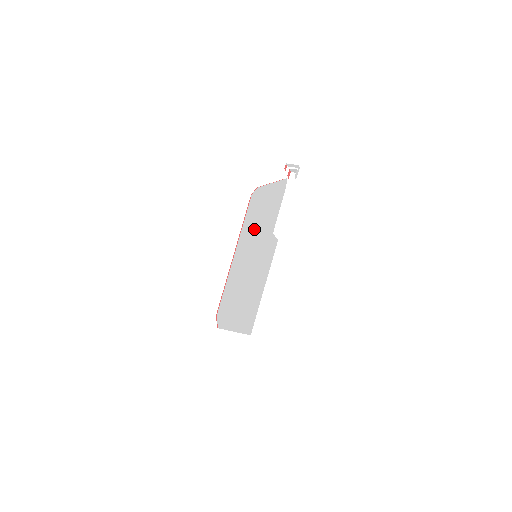
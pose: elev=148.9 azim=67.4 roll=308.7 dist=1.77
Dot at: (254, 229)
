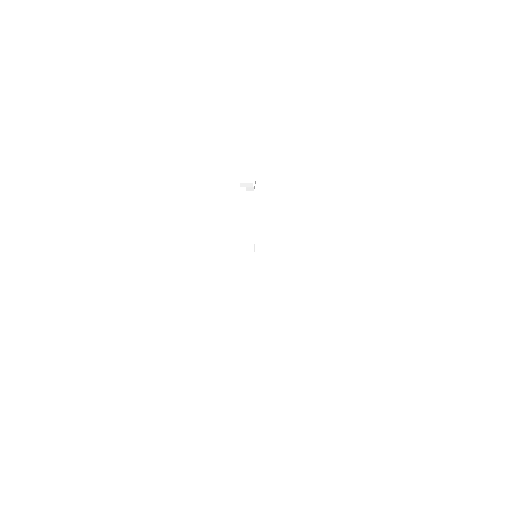
Dot at: occluded
